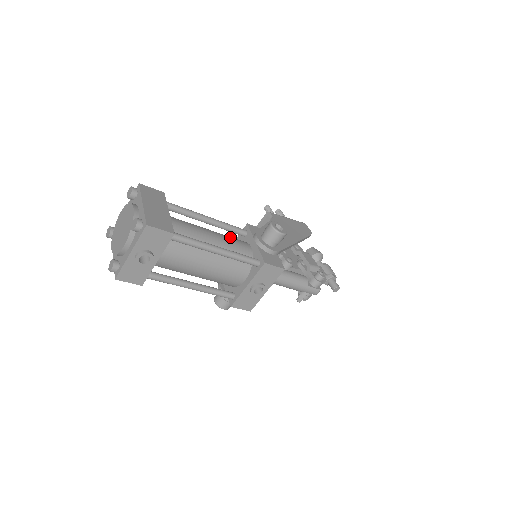
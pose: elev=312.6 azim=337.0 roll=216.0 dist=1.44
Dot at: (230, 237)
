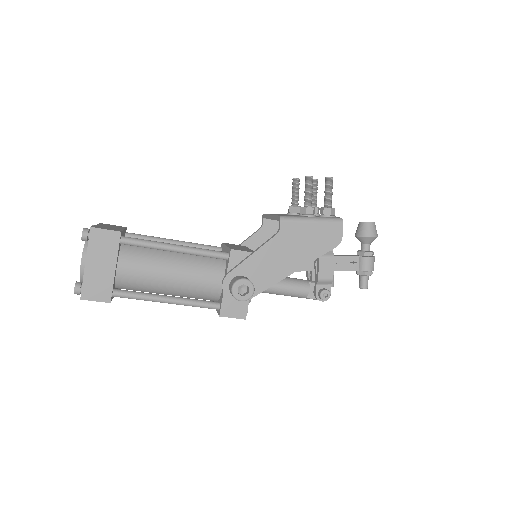
Dot at: (201, 269)
